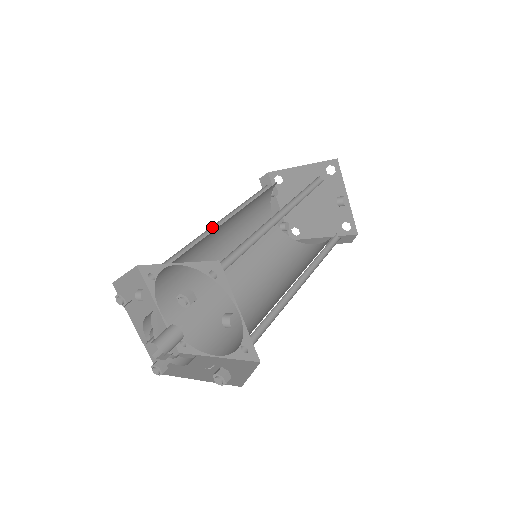
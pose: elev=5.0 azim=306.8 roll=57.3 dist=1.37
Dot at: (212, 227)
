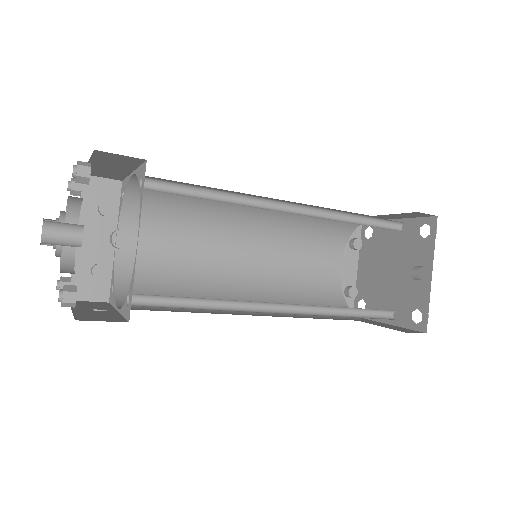
Dot at: occluded
